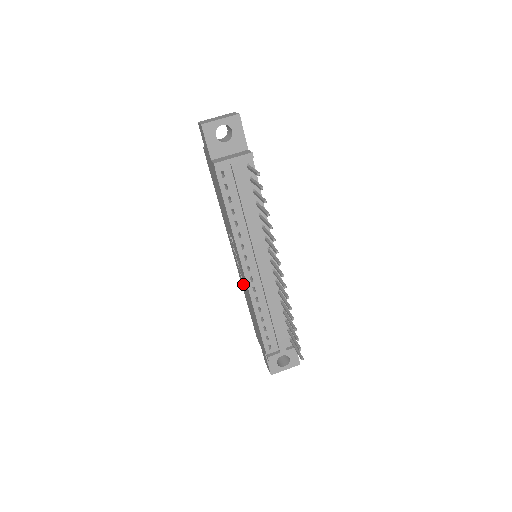
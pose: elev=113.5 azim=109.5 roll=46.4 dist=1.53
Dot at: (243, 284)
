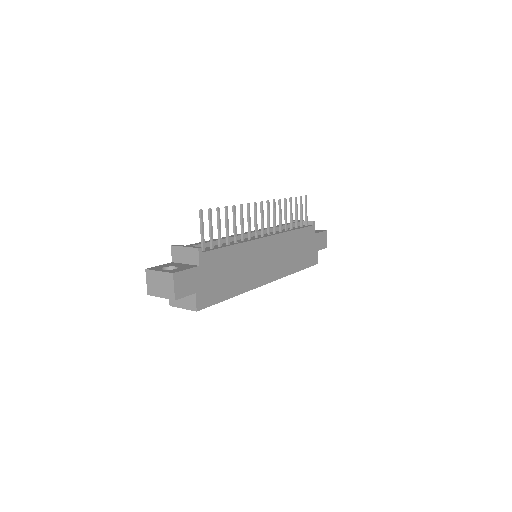
Dot at: occluded
